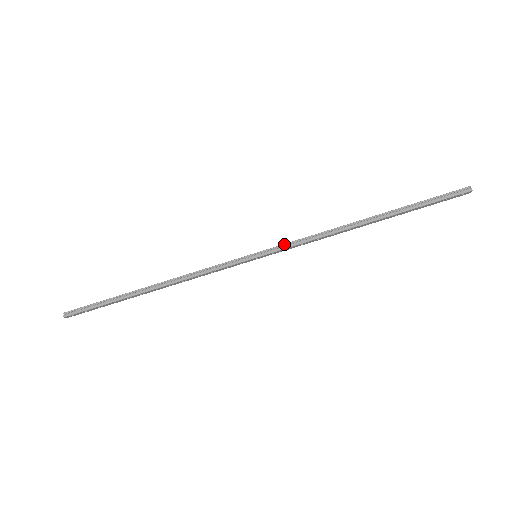
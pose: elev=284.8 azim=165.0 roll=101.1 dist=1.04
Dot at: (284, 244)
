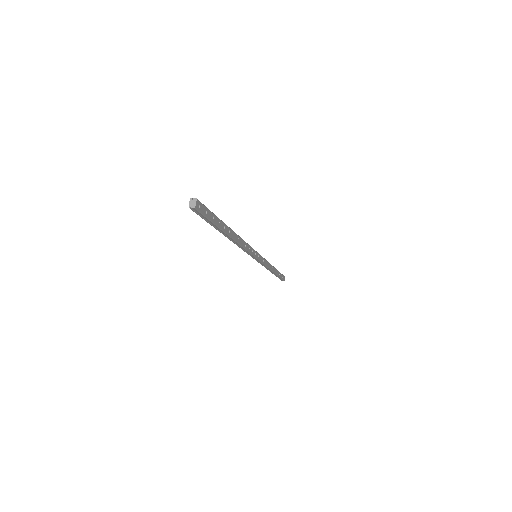
Dot at: occluded
